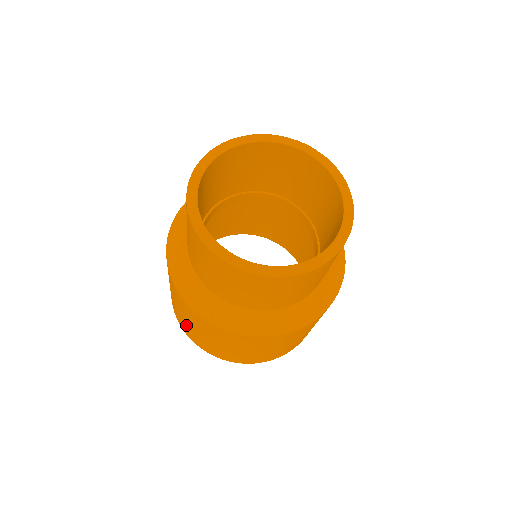
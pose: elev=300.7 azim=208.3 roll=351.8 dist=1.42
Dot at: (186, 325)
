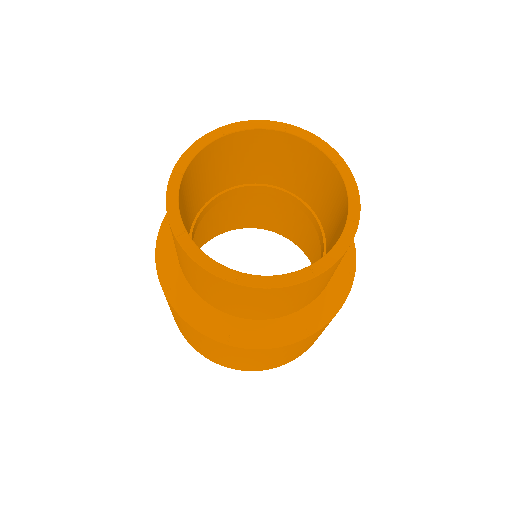
Dot at: (198, 346)
